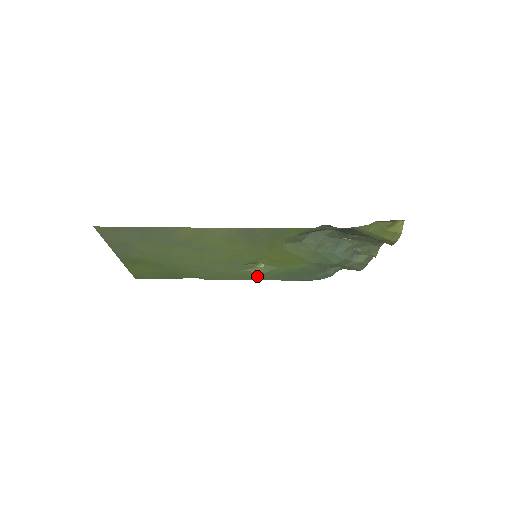
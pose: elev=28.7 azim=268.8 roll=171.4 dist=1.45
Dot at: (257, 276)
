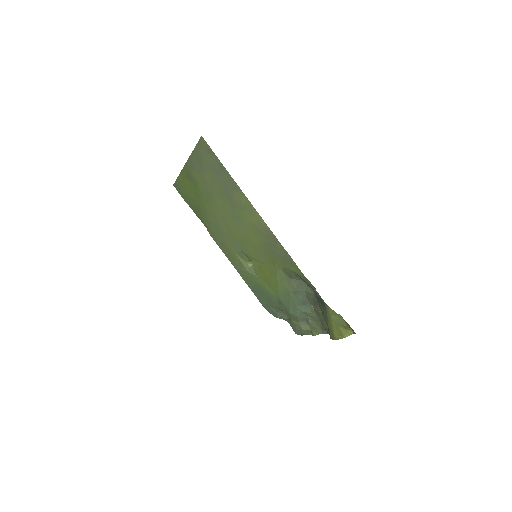
Dot at: (239, 267)
